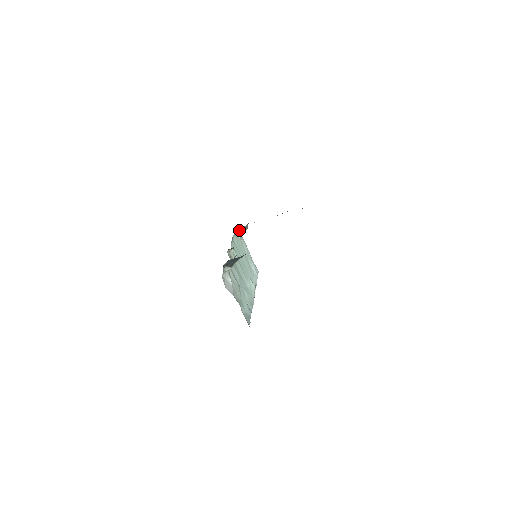
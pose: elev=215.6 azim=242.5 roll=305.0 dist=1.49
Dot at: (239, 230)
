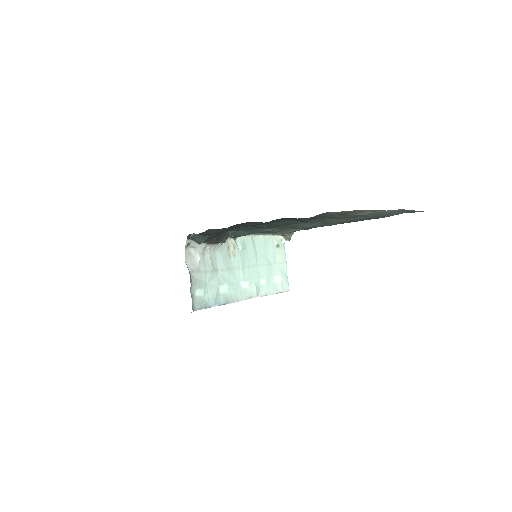
Dot at: (281, 238)
